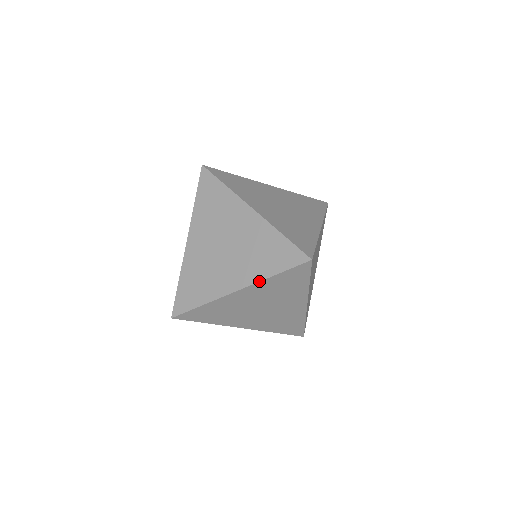
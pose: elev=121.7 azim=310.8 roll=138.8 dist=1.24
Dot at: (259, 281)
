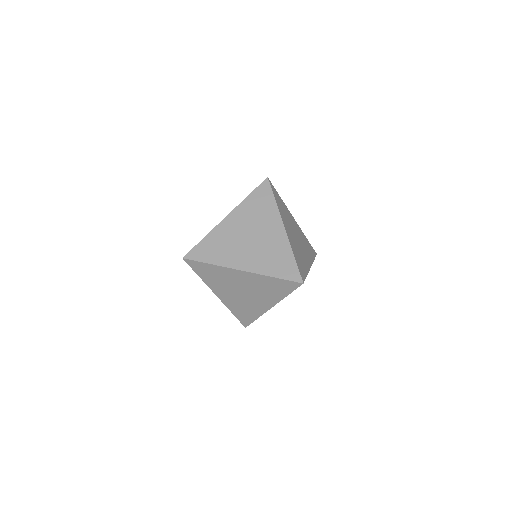
Dot at: (239, 204)
